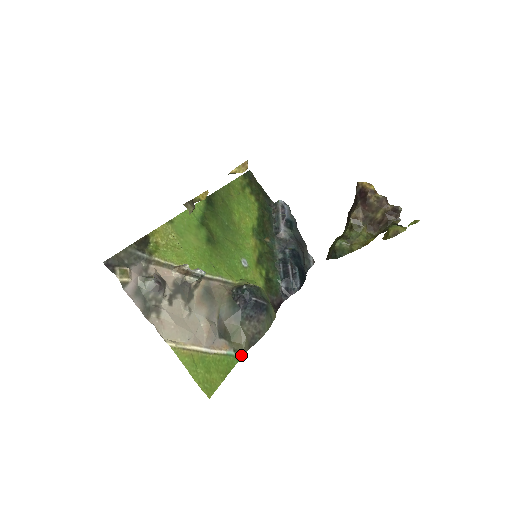
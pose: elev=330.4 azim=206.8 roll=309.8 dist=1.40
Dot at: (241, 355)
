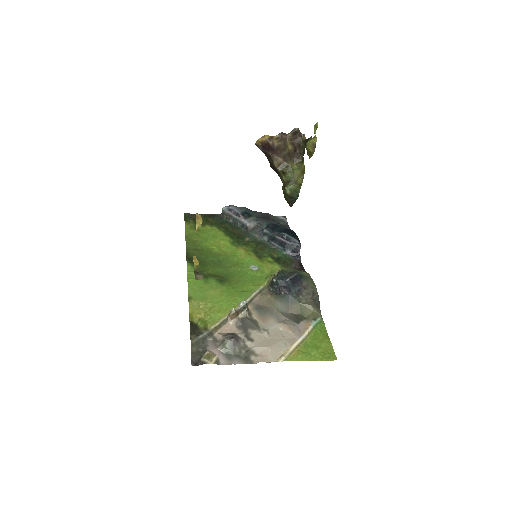
Dot at: (320, 317)
